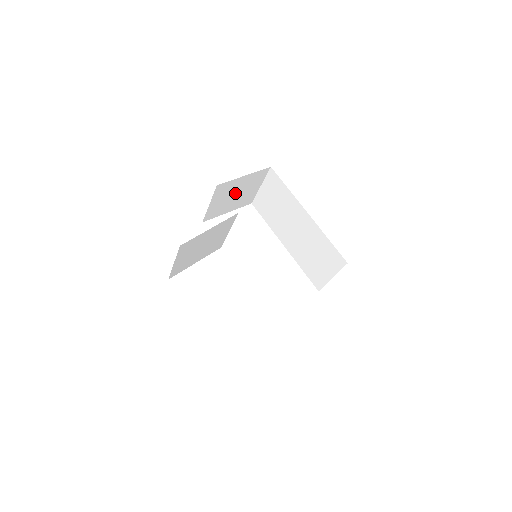
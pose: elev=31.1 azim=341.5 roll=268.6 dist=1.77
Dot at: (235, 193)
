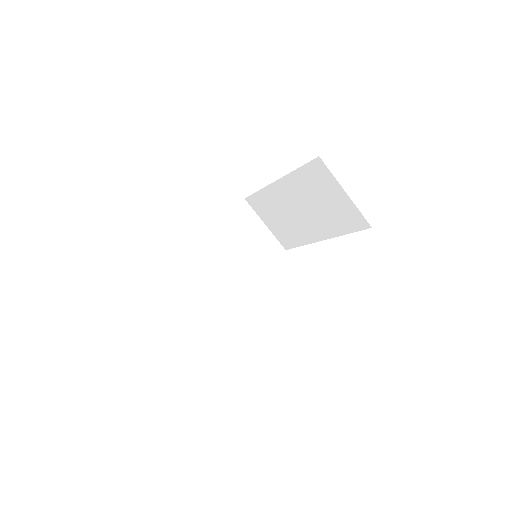
Dot at: (237, 246)
